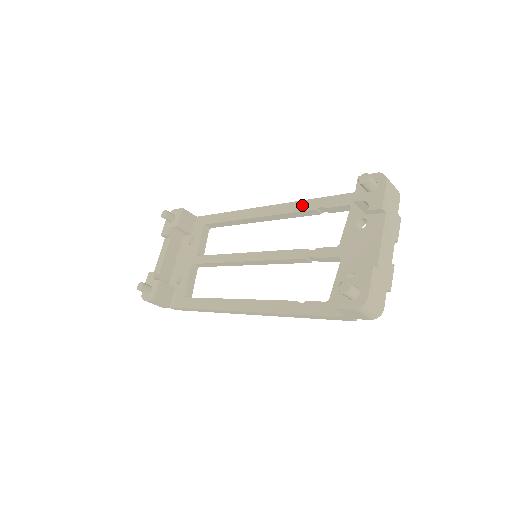
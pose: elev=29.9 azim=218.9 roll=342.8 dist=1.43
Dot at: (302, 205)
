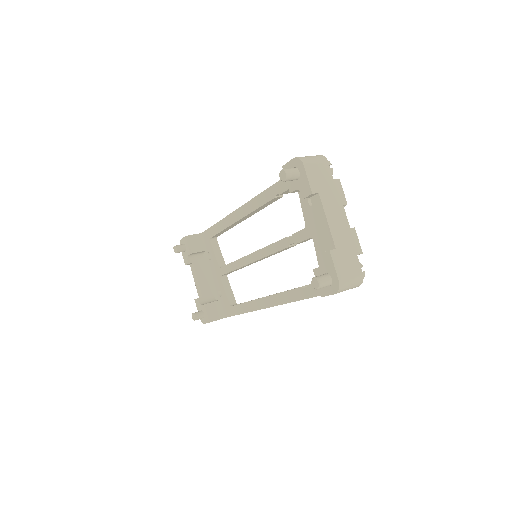
Dot at: (263, 197)
